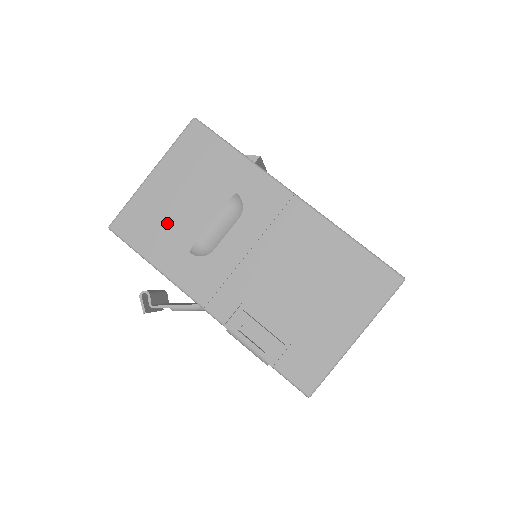
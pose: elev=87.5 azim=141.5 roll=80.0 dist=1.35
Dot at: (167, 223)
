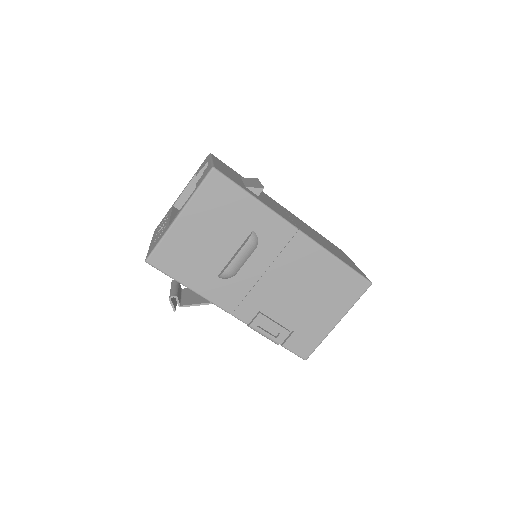
Dot at: (197, 256)
